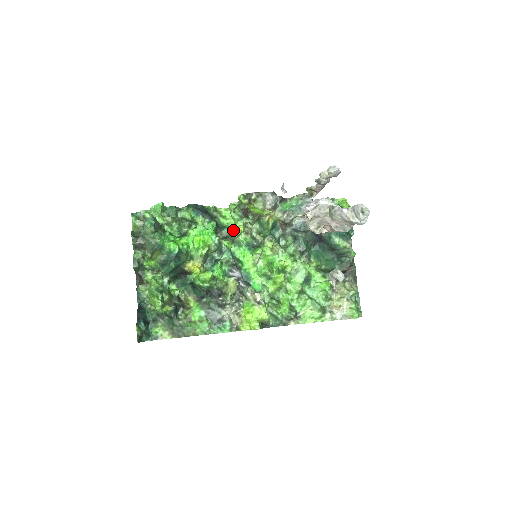
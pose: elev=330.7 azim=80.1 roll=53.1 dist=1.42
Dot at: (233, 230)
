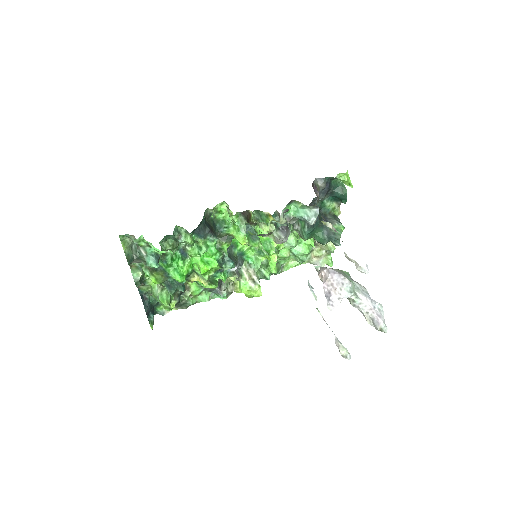
Dot at: (233, 236)
